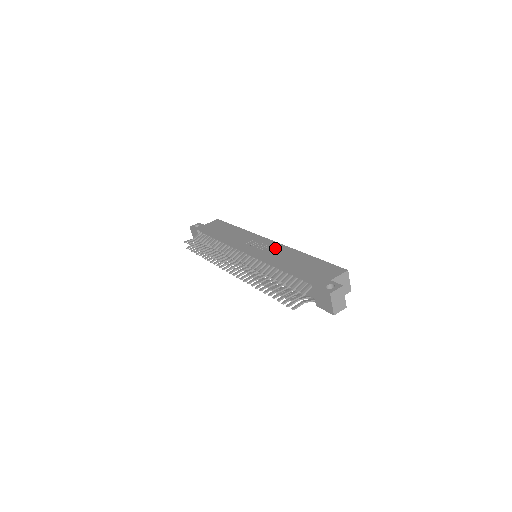
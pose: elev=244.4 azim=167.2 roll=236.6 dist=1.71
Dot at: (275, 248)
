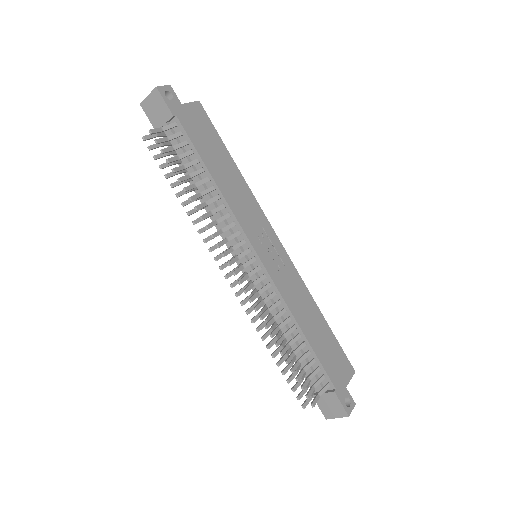
Dot at: (290, 273)
